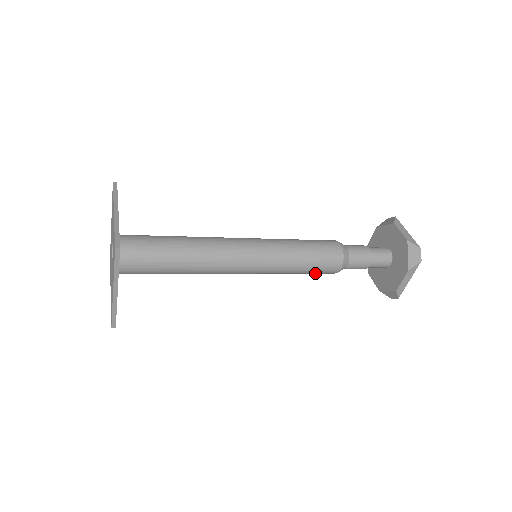
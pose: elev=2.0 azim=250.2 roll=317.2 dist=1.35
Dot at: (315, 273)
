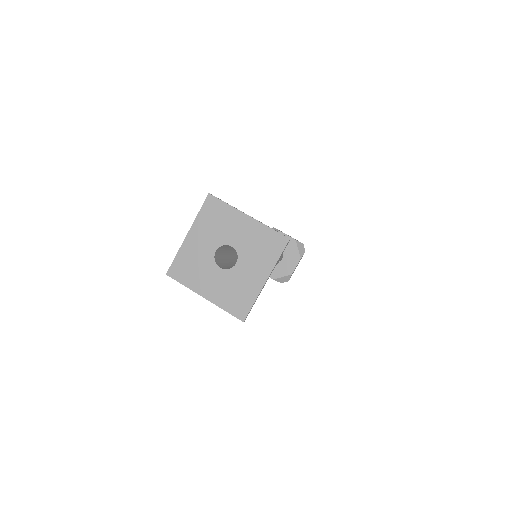
Dot at: occluded
